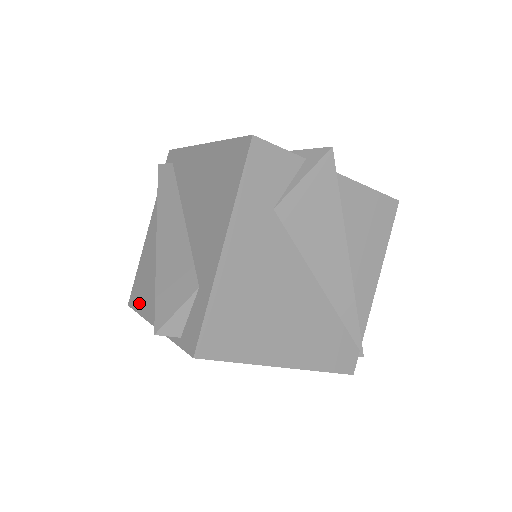
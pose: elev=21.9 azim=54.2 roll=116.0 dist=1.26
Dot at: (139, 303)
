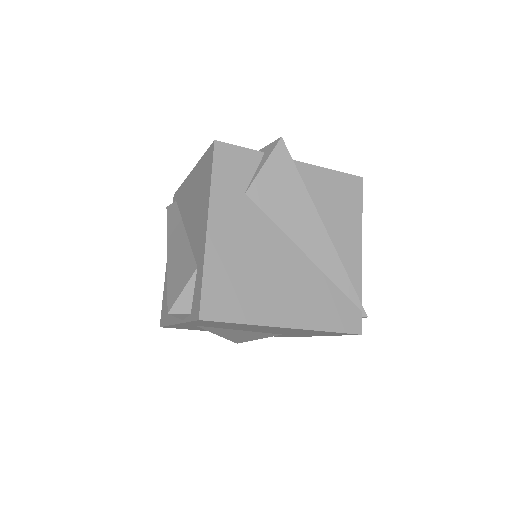
Dot at: (166, 317)
